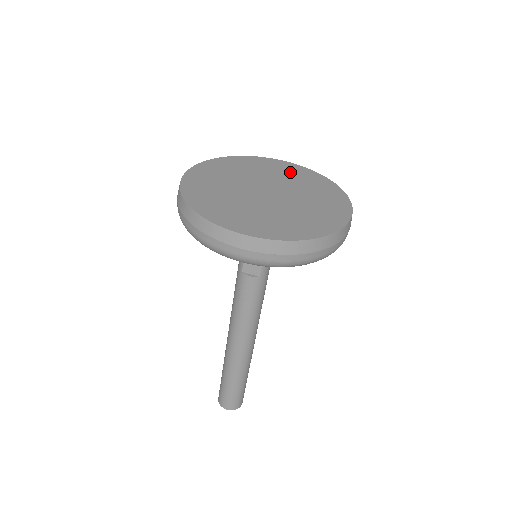
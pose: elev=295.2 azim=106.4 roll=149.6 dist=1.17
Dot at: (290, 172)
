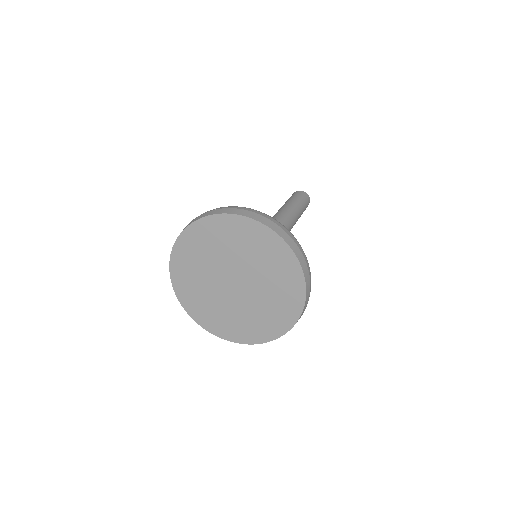
Dot at: (283, 280)
